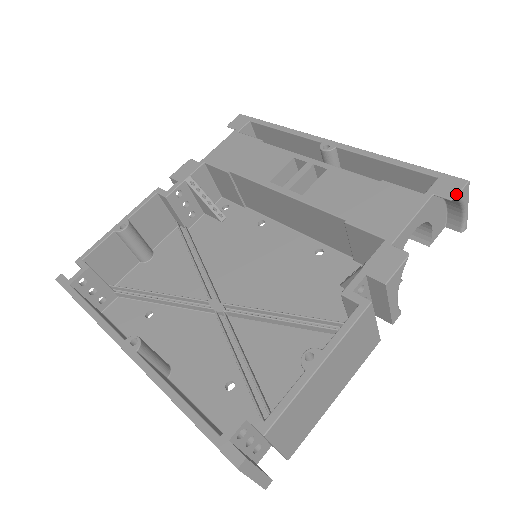
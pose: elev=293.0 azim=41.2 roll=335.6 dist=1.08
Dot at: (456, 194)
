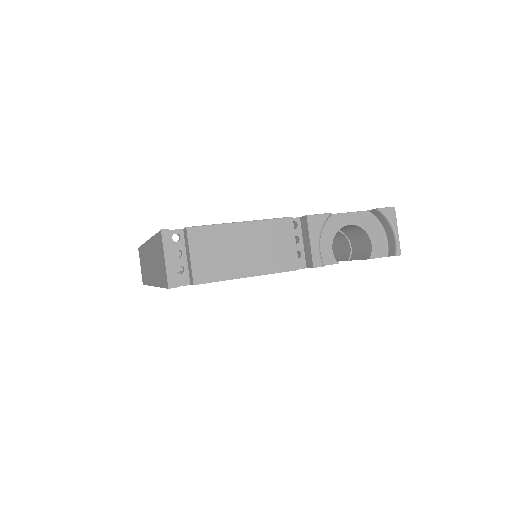
Dot at: (381, 208)
